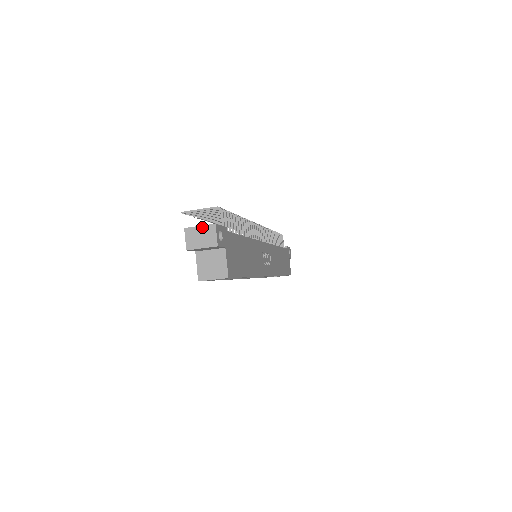
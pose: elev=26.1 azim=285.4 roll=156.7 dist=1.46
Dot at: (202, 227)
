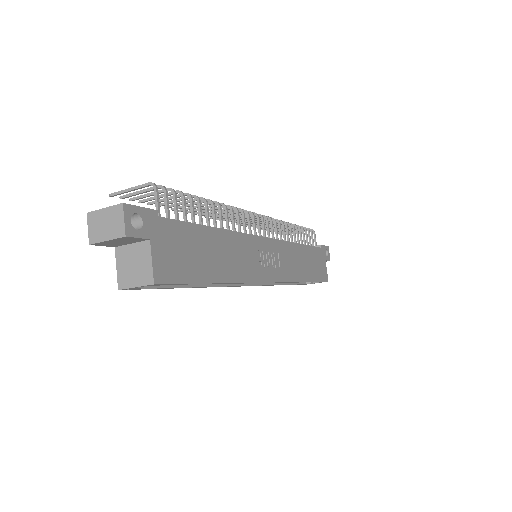
Dot at: (107, 209)
